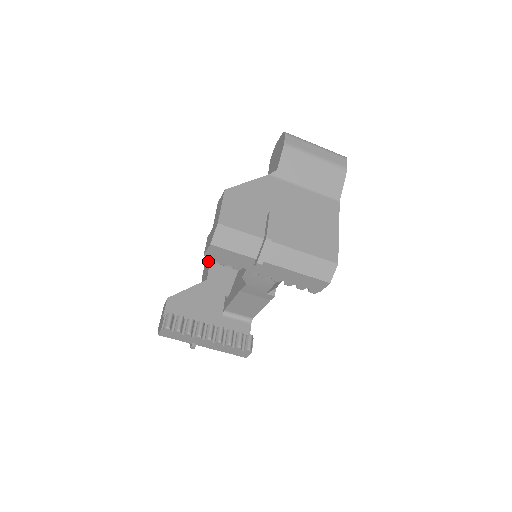
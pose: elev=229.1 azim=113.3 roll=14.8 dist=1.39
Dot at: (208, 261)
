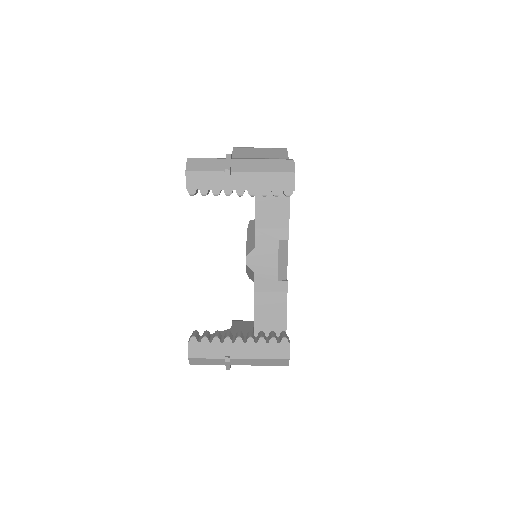
Dot at: occluded
